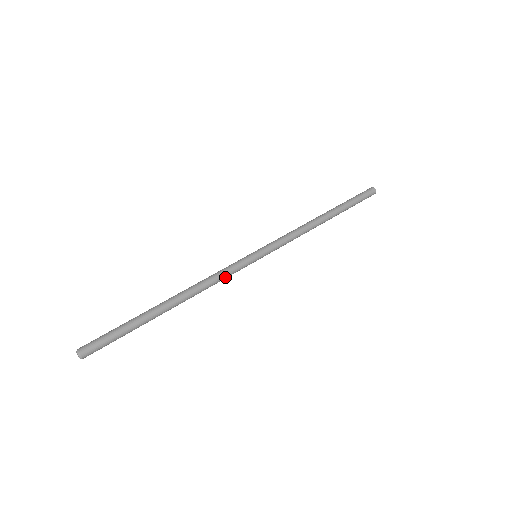
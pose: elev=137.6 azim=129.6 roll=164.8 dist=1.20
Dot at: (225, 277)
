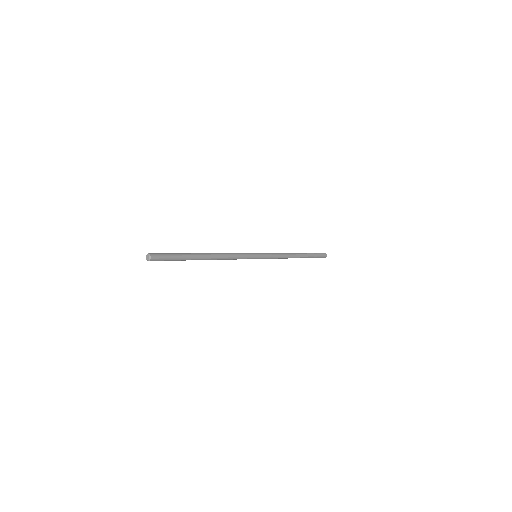
Dot at: (238, 255)
